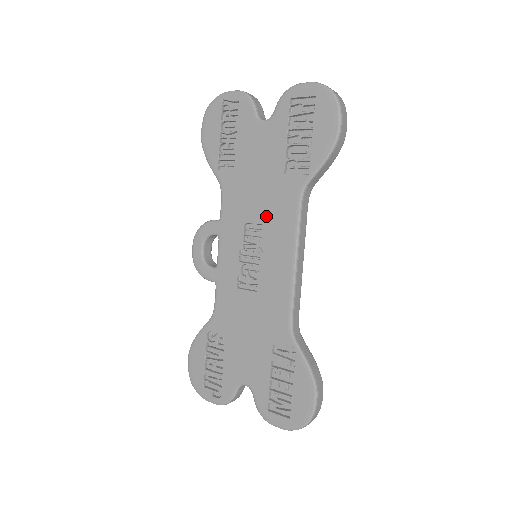
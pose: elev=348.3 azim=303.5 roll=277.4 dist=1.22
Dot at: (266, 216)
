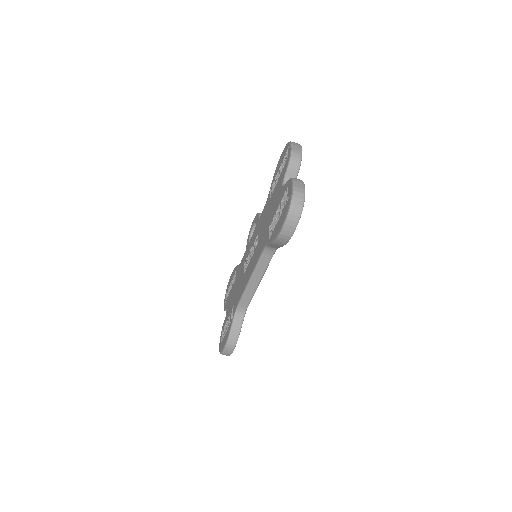
Dot at: (259, 241)
